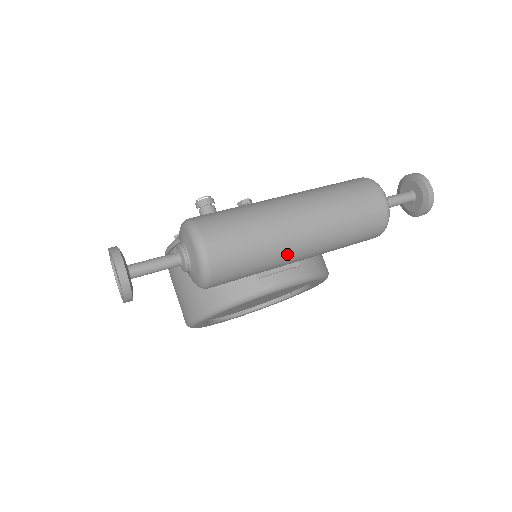
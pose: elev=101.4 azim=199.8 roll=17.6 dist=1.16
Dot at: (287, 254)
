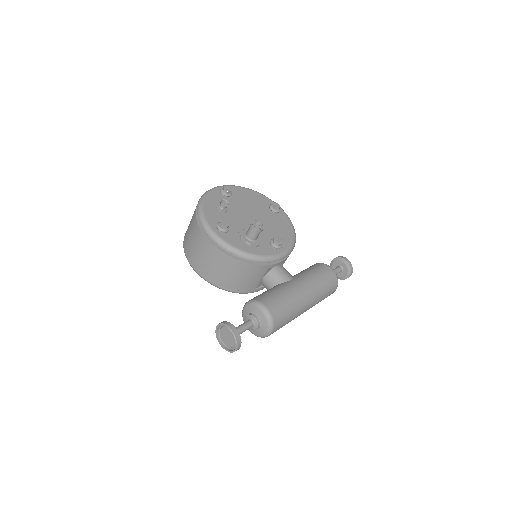
Dot at: occluded
